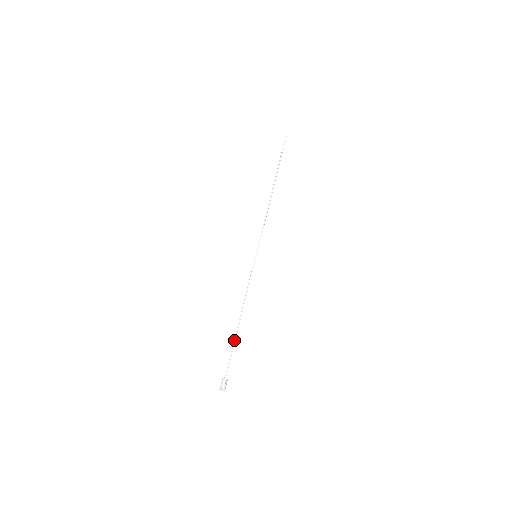
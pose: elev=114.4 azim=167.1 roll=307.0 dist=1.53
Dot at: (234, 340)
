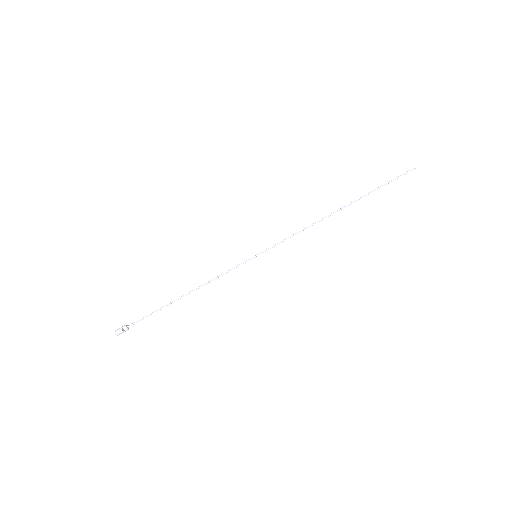
Dot at: (164, 306)
